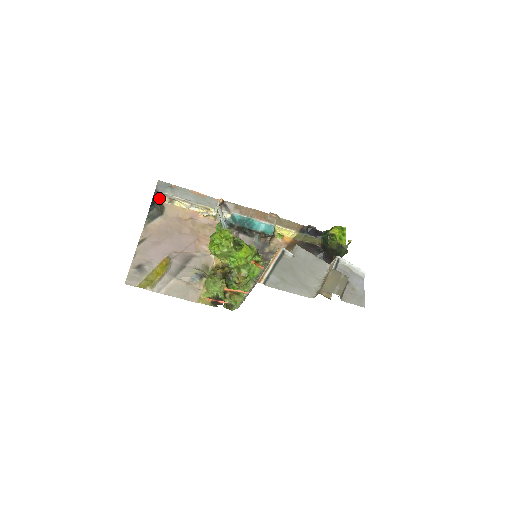
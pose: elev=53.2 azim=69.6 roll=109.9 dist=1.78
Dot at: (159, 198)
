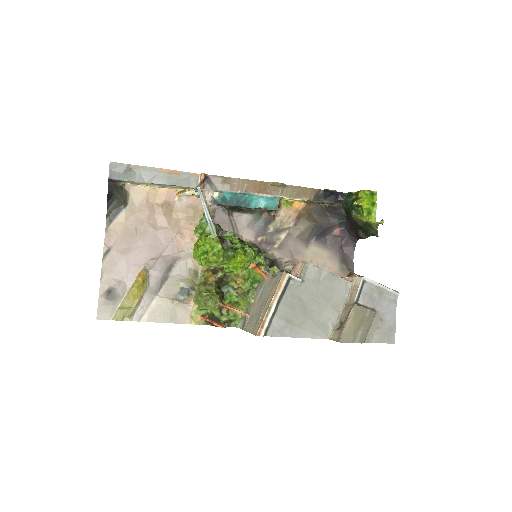
Dot at: (117, 185)
